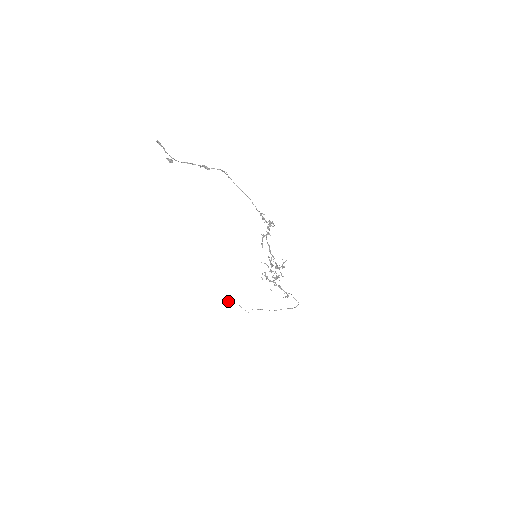
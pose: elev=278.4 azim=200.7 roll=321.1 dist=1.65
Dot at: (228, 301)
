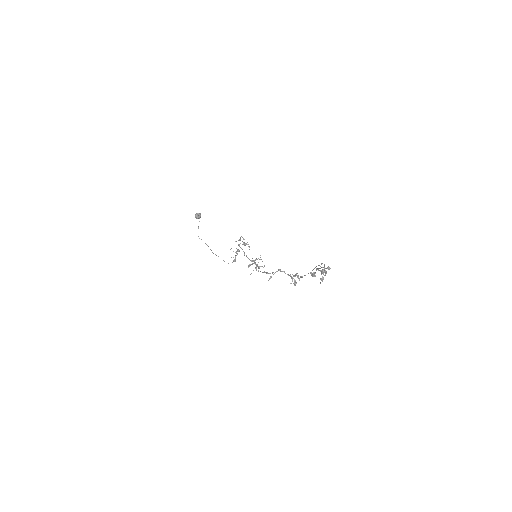
Dot at: (196, 218)
